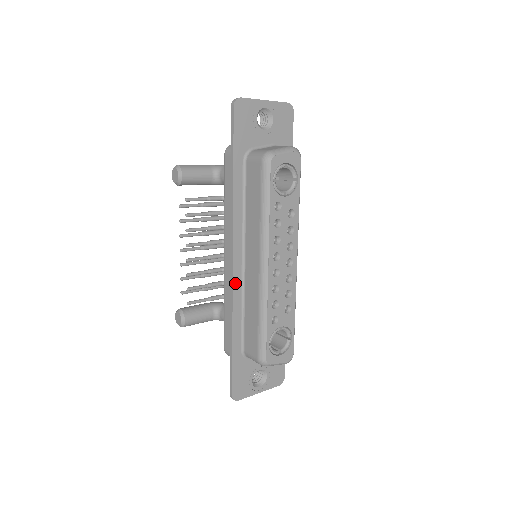
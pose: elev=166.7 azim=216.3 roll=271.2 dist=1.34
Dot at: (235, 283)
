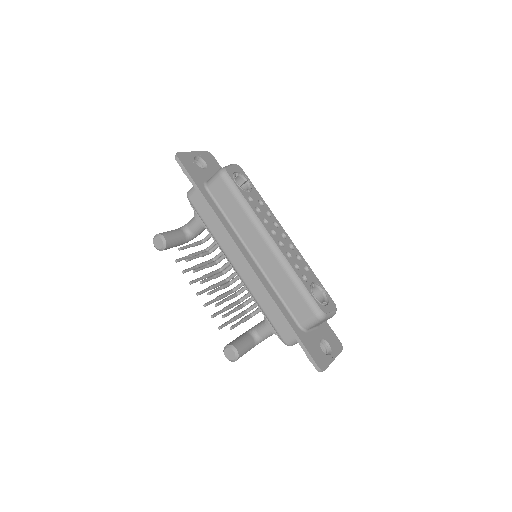
Dot at: (258, 274)
